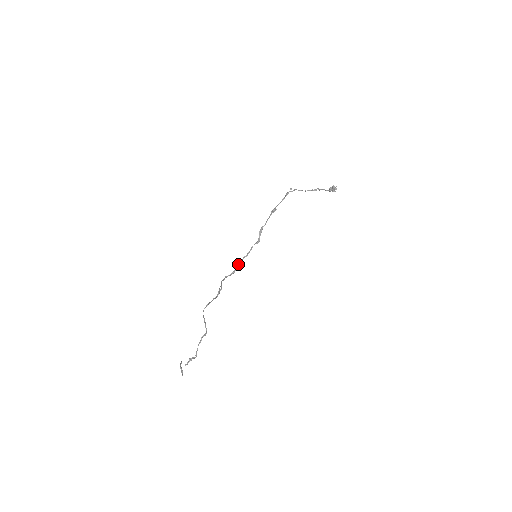
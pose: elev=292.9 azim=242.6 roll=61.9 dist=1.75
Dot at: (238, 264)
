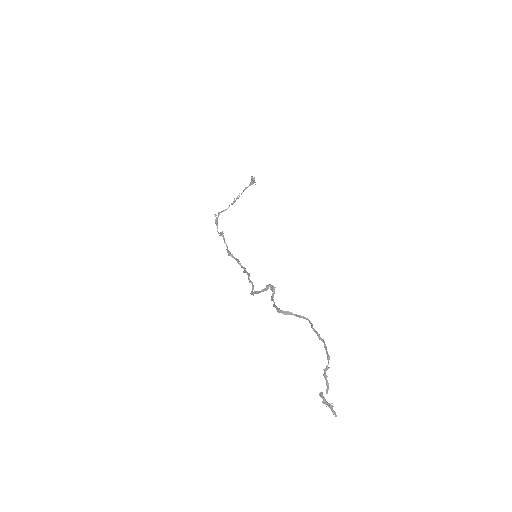
Dot at: (248, 276)
